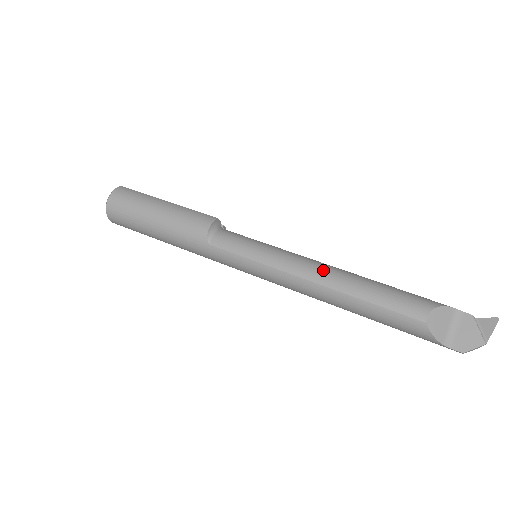
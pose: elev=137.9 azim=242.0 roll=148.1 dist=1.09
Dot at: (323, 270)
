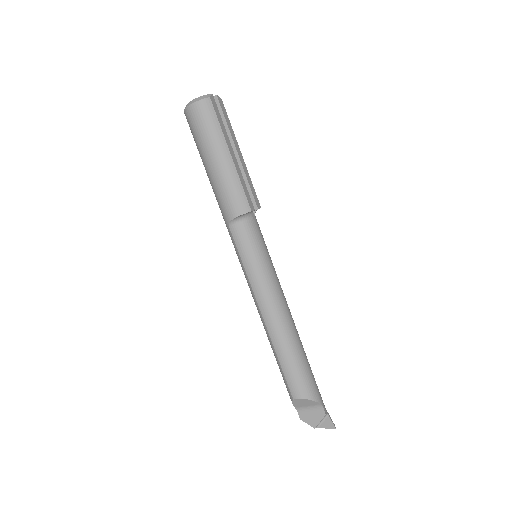
Dot at: (276, 319)
